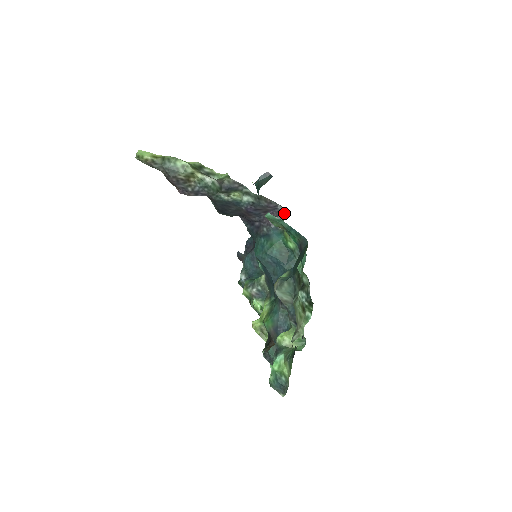
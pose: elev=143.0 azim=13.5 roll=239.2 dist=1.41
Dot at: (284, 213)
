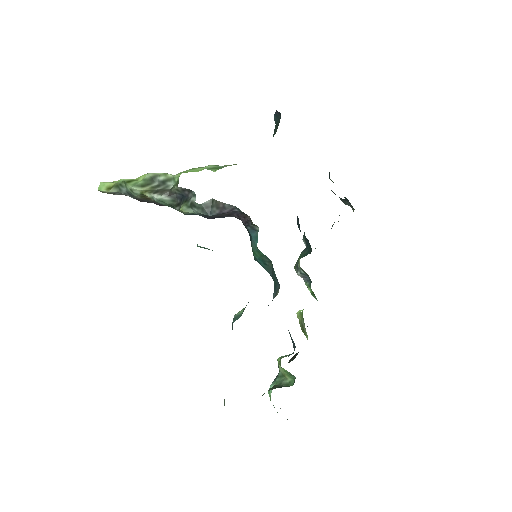
Dot at: (246, 216)
